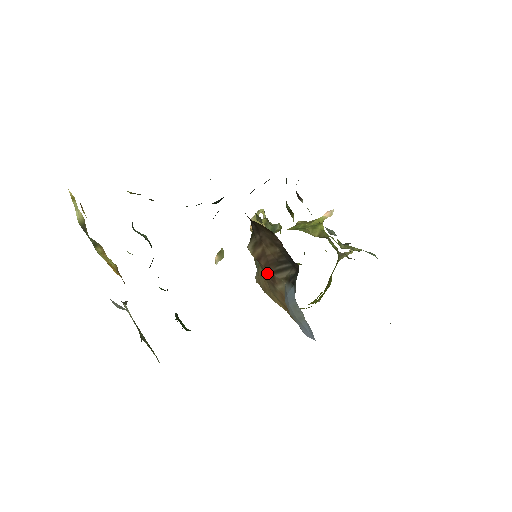
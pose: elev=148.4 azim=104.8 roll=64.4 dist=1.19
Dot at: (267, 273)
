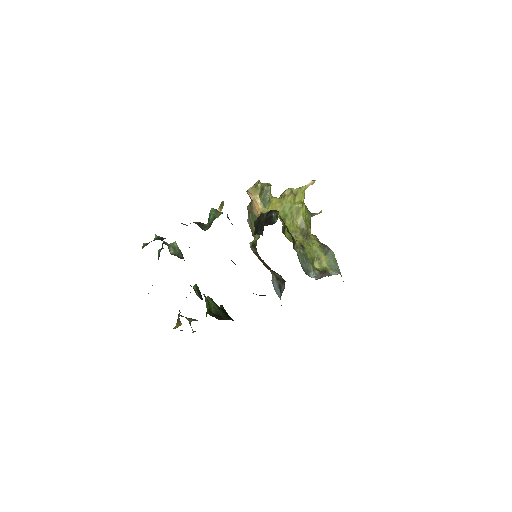
Dot at: occluded
